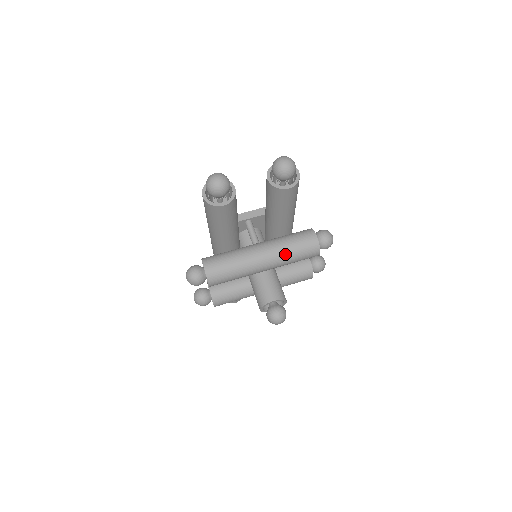
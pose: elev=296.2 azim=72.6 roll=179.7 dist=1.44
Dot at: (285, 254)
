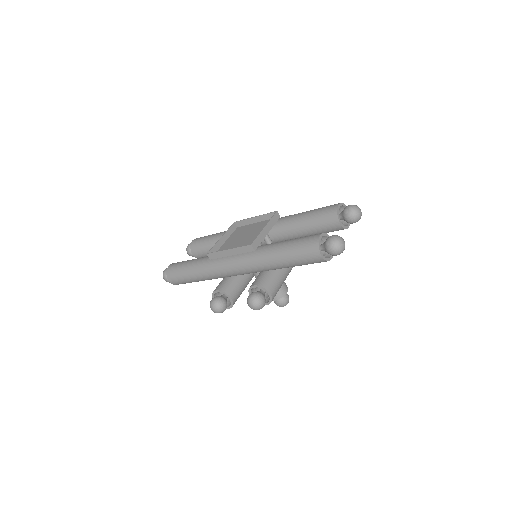
Dot at: occluded
